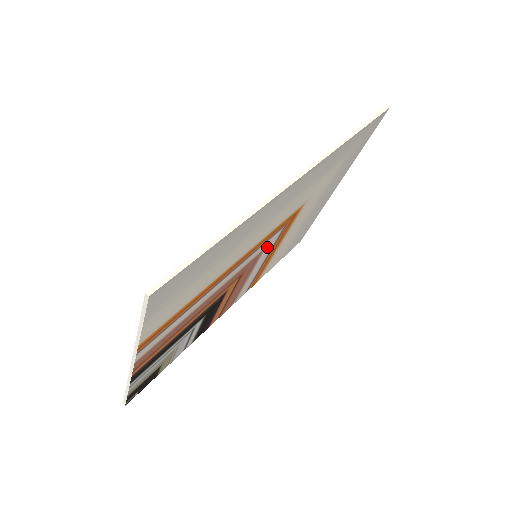
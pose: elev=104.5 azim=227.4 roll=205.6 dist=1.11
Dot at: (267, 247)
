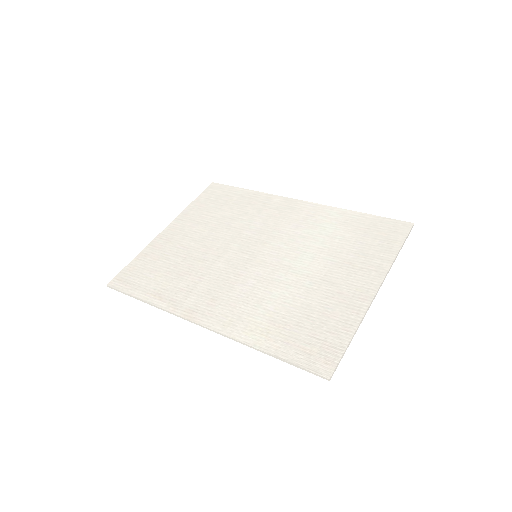
Dot at: (266, 261)
